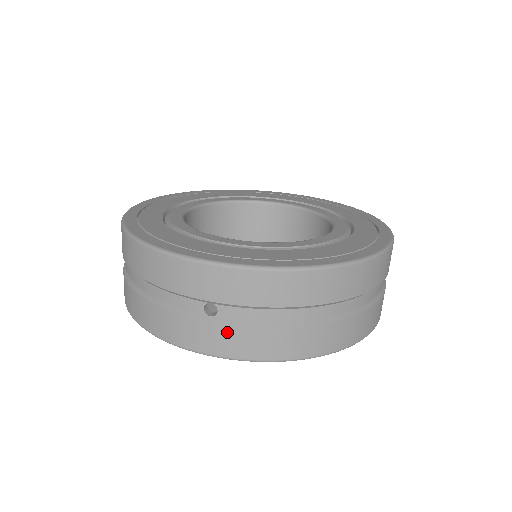
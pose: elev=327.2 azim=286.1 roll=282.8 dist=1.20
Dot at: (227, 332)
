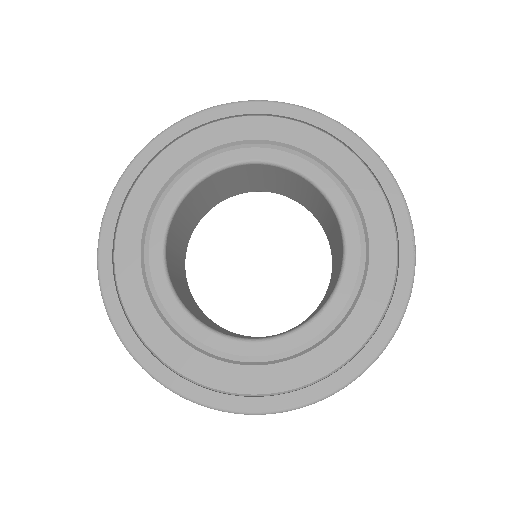
Dot at: occluded
